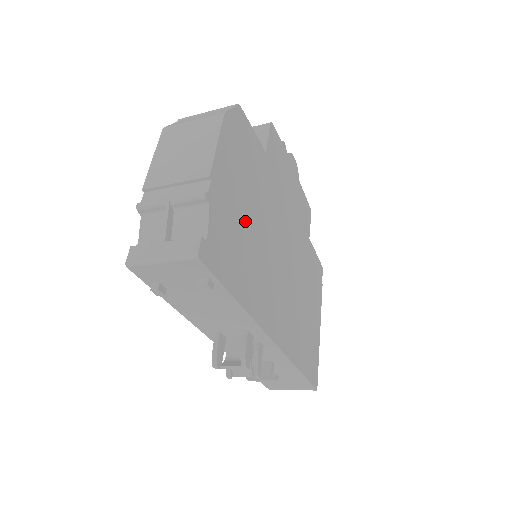
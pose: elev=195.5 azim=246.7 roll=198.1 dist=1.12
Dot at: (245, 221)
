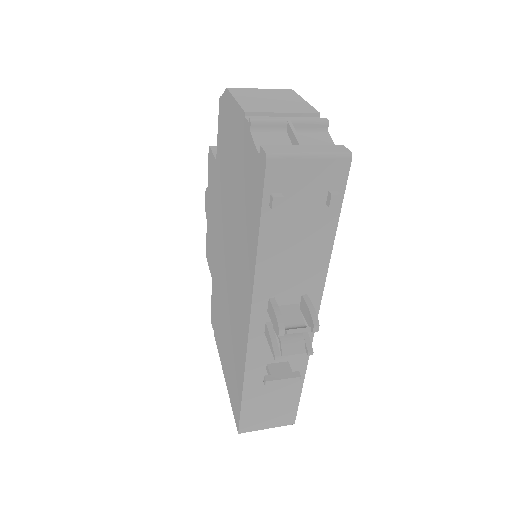
Dot at: occluded
